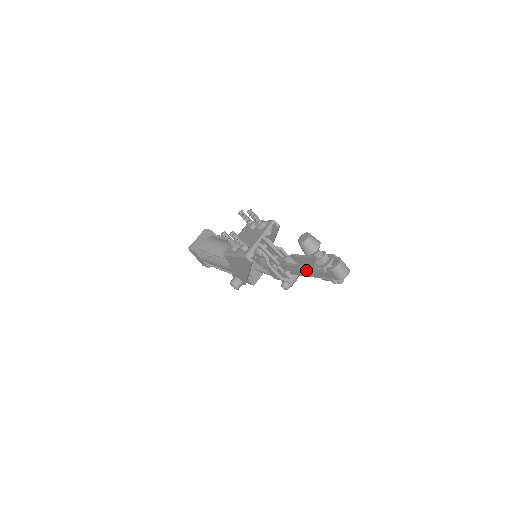
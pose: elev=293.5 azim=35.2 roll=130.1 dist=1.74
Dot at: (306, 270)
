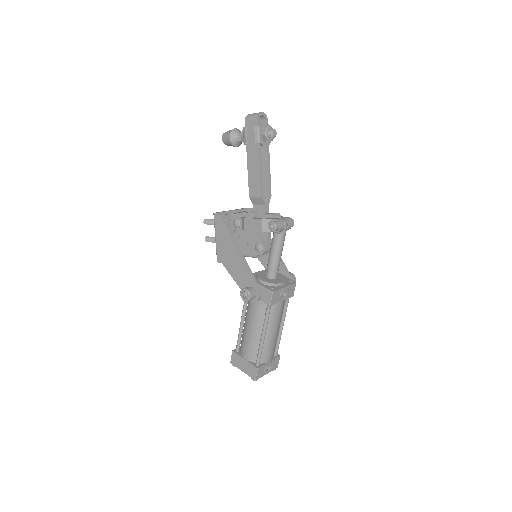
Dot at: (251, 163)
